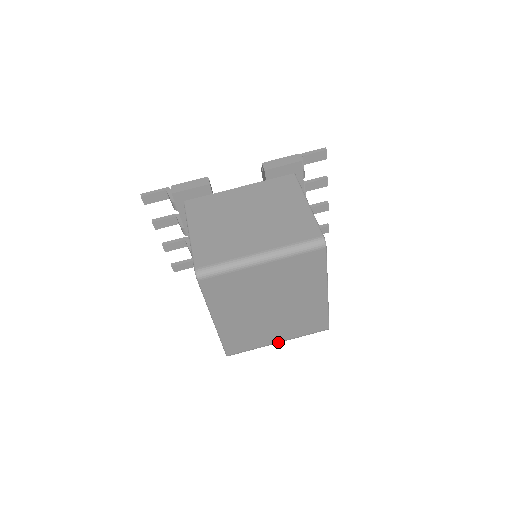
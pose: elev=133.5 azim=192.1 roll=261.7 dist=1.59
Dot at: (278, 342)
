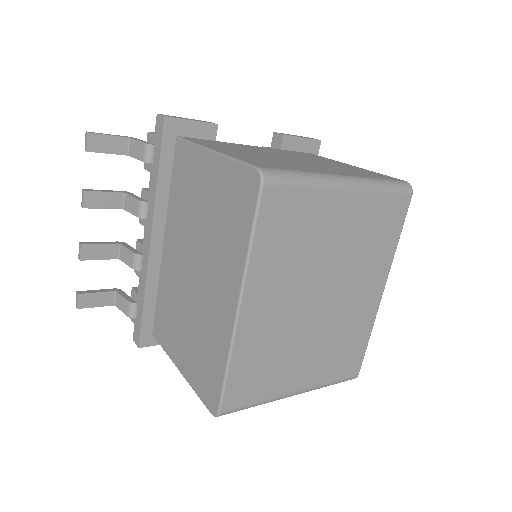
Dot at: (296, 392)
